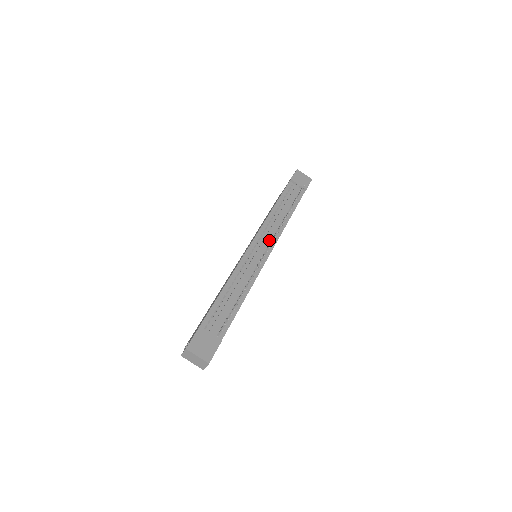
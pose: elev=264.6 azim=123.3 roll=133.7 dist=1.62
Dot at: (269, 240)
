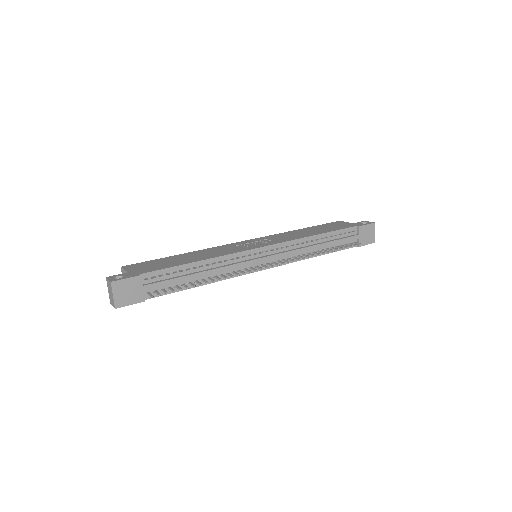
Dot at: (278, 258)
